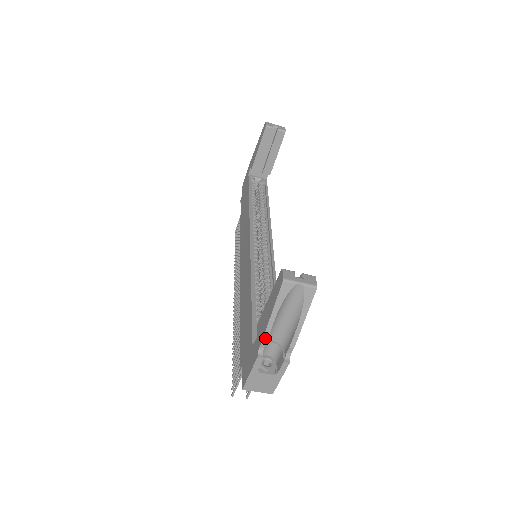
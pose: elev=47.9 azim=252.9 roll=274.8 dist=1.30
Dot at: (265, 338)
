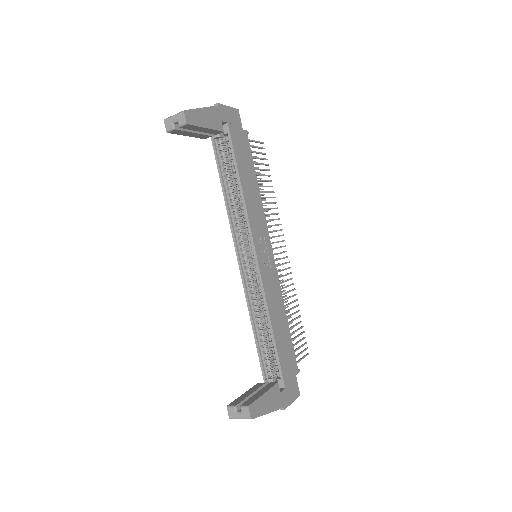
Dot at: occluded
